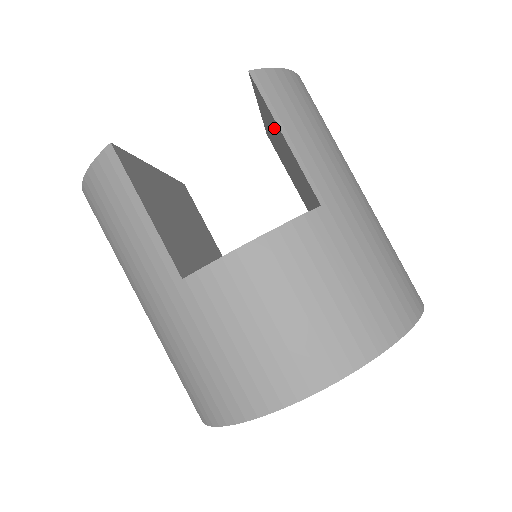
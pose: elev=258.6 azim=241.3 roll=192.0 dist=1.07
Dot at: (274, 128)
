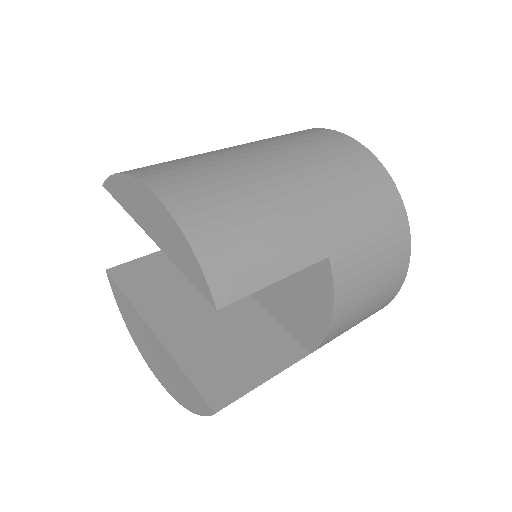
Dot at: occluded
